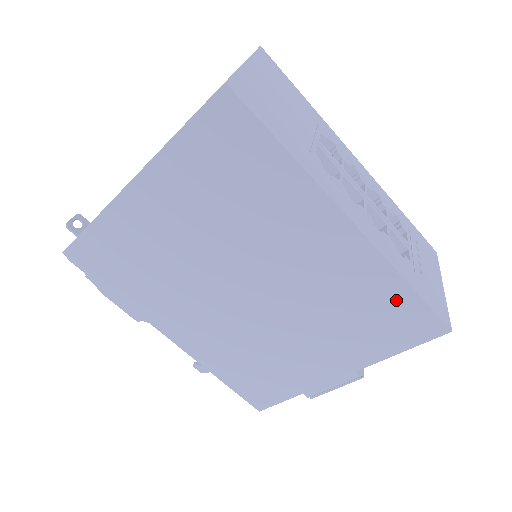
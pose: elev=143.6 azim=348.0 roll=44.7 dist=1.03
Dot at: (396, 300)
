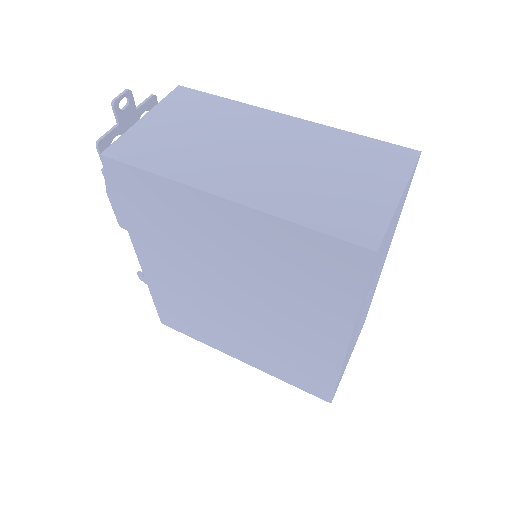
Dot at: (321, 377)
